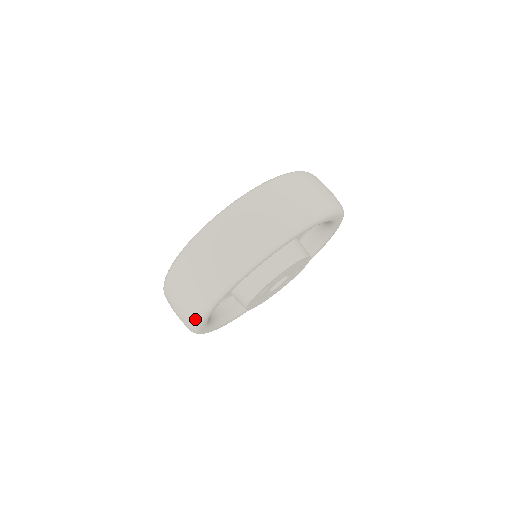
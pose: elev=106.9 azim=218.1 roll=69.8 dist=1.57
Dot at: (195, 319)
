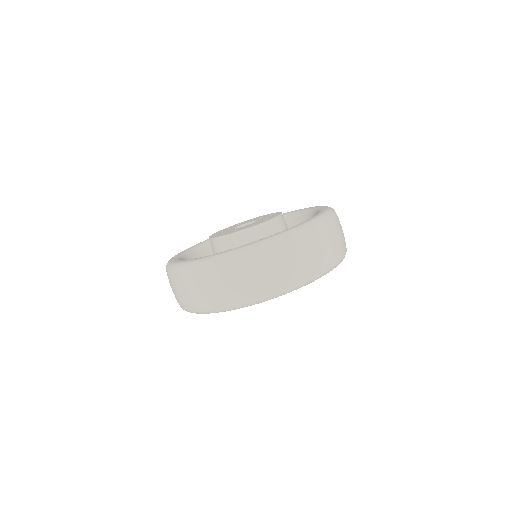
Dot at: occluded
